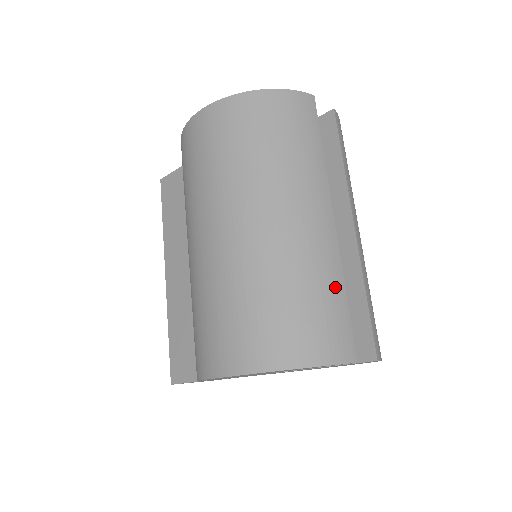
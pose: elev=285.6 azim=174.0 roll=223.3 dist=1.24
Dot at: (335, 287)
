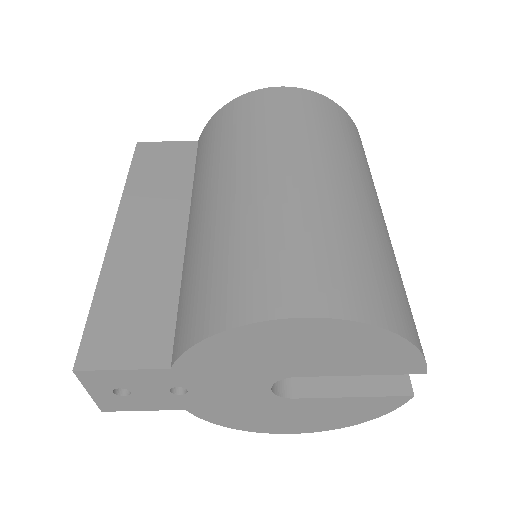
Dot at: occluded
